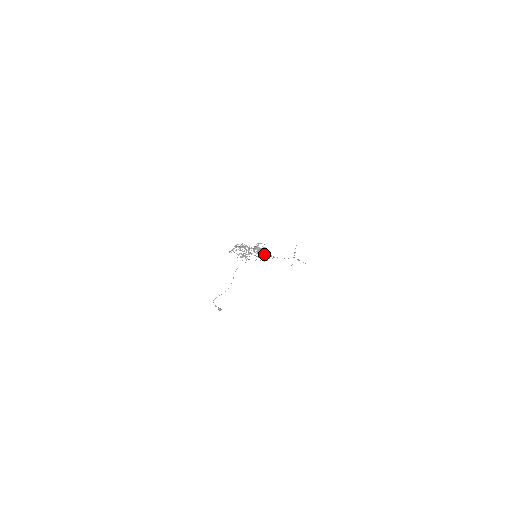
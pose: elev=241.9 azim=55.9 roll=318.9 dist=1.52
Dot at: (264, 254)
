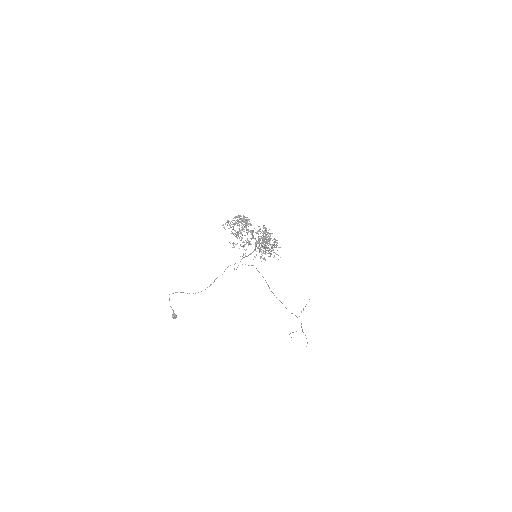
Dot at: occluded
